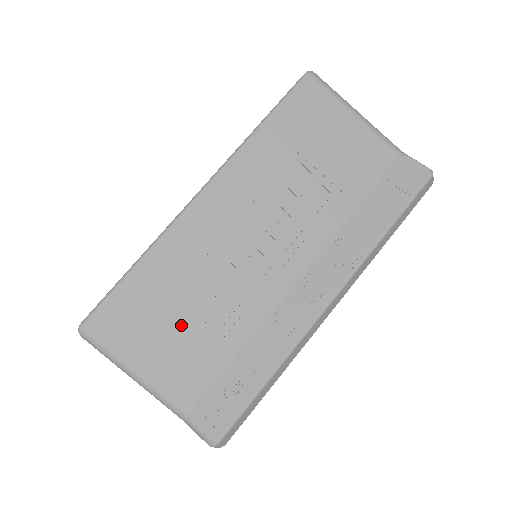
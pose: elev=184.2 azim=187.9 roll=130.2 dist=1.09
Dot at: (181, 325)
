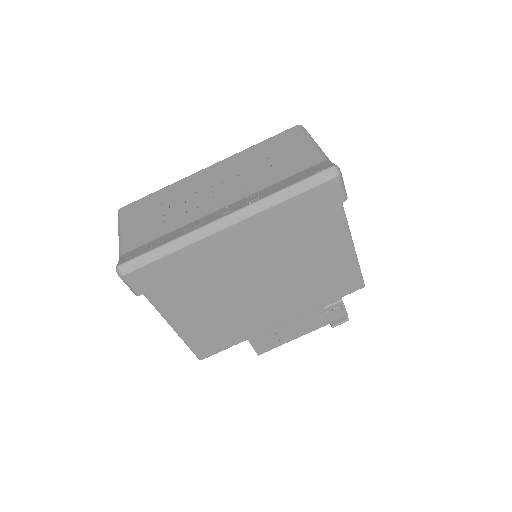
Dot at: (154, 217)
